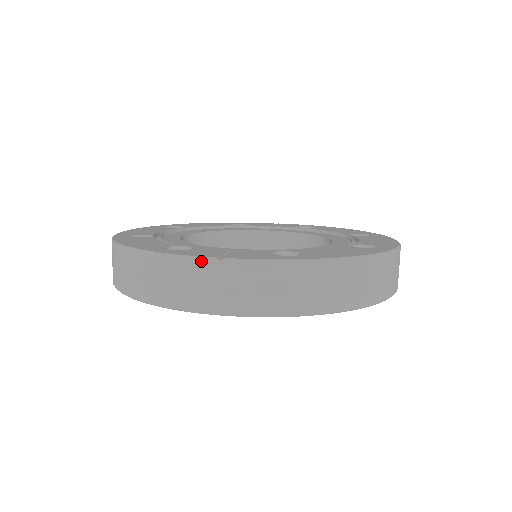
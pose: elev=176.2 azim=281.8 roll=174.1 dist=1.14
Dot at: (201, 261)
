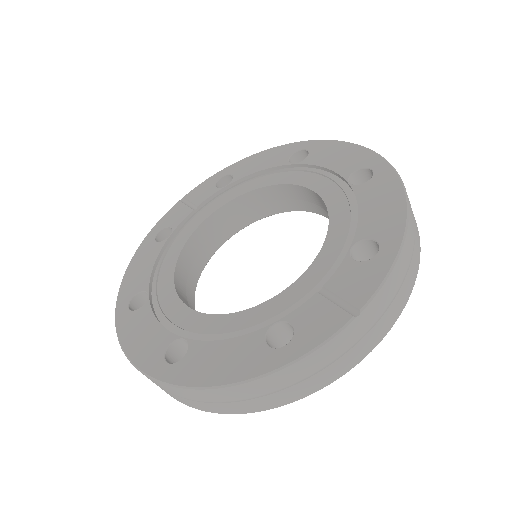
Dot at: (344, 331)
